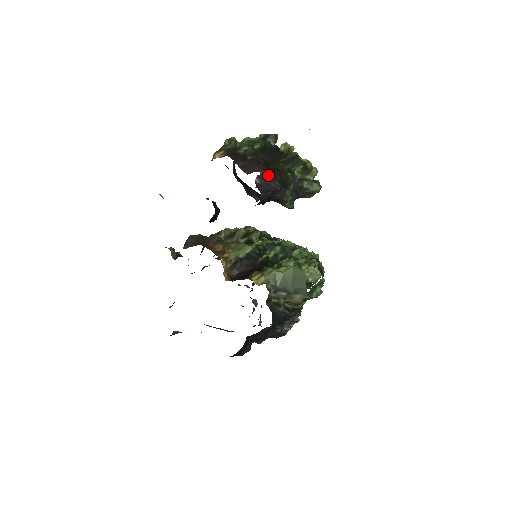
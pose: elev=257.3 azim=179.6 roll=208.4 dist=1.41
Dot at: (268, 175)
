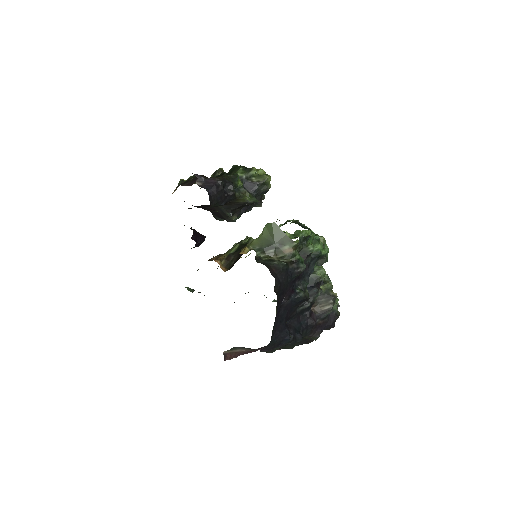
Dot at: (207, 178)
